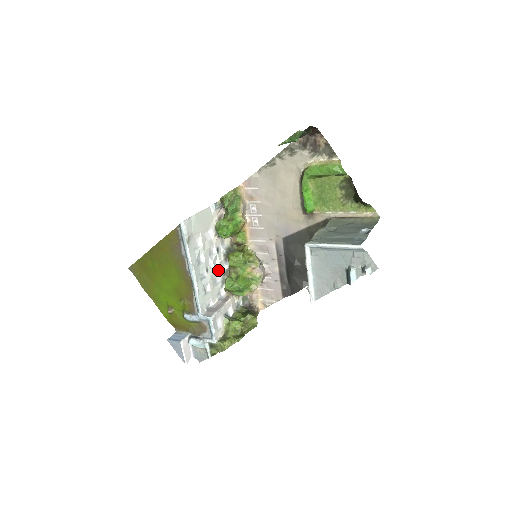
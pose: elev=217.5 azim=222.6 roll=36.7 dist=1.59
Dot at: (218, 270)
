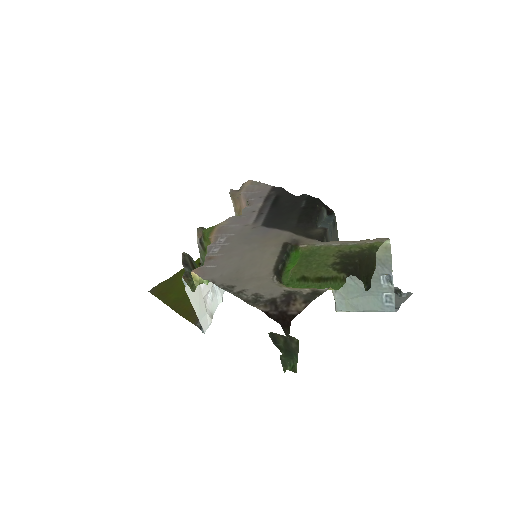
Dot at: occluded
